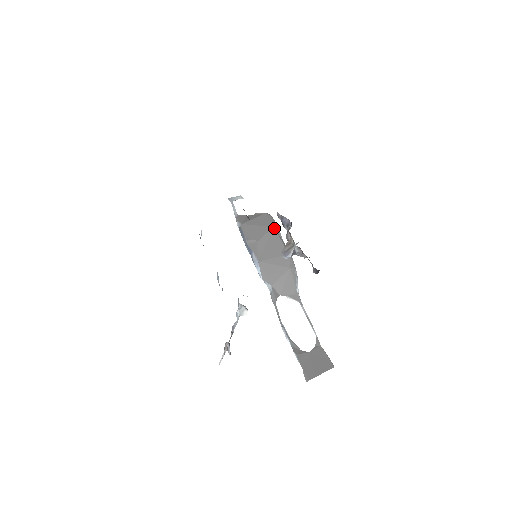
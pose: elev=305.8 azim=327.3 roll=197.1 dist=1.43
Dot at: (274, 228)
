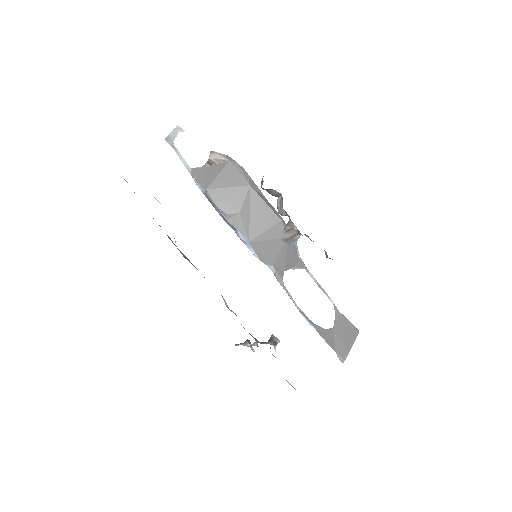
Dot at: (251, 187)
